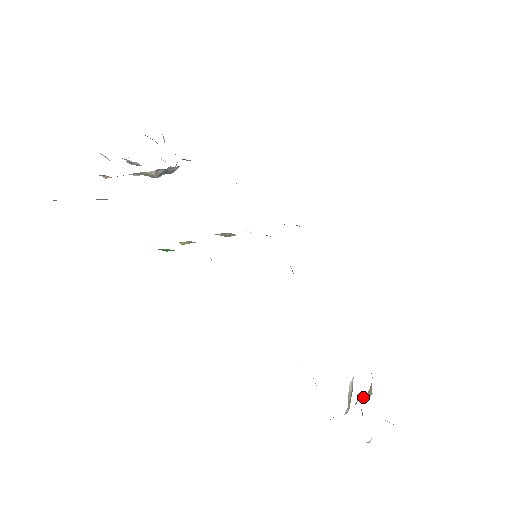
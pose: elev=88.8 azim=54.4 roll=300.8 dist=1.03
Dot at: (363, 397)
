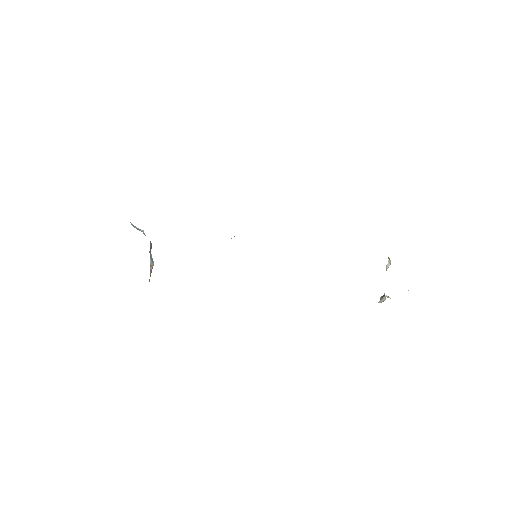
Dot at: occluded
